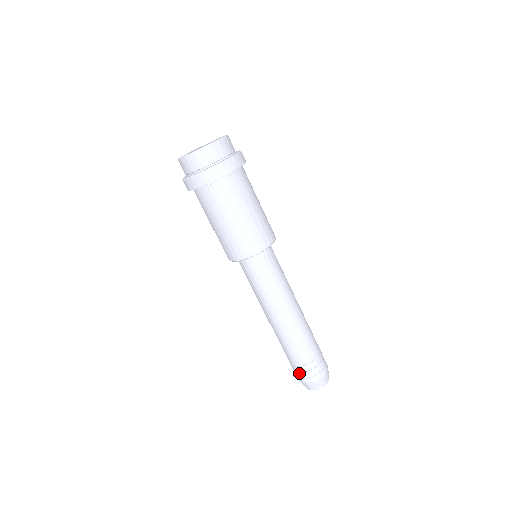
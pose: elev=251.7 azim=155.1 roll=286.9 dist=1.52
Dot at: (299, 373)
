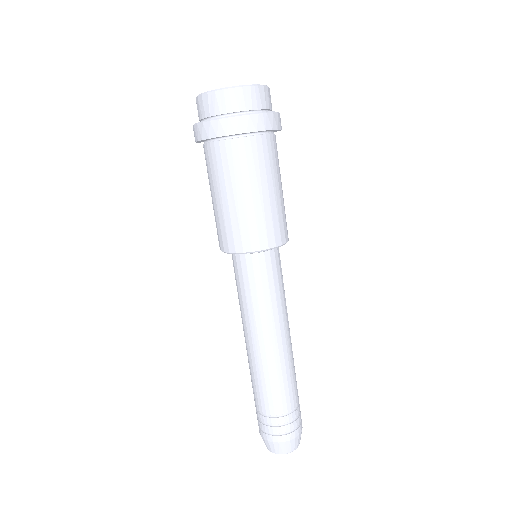
Dot at: (285, 426)
